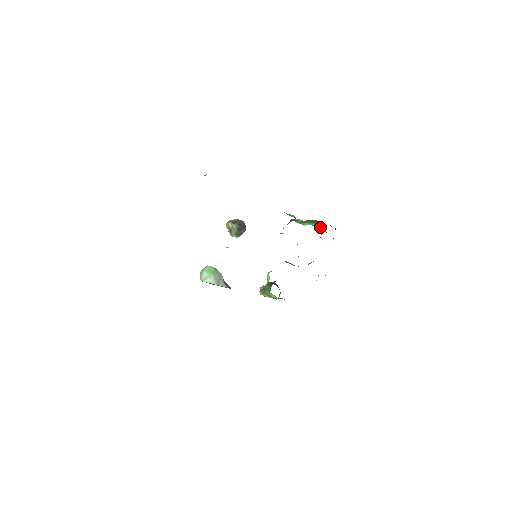
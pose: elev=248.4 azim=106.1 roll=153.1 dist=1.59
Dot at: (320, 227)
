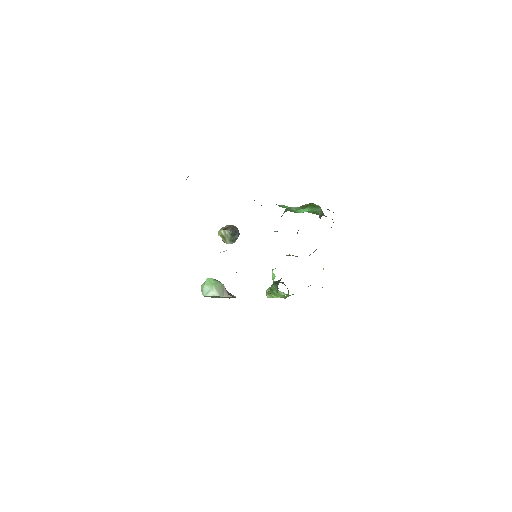
Dot at: (317, 210)
